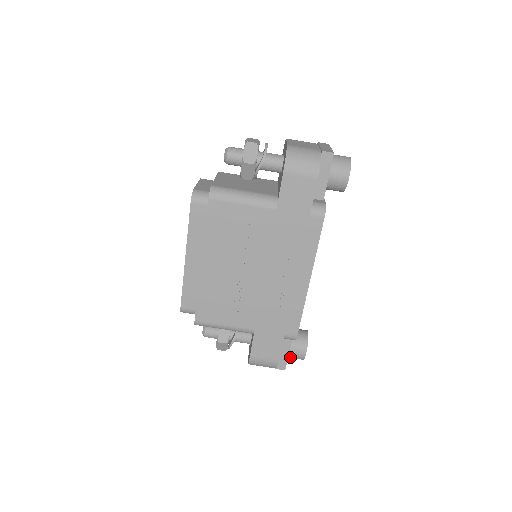
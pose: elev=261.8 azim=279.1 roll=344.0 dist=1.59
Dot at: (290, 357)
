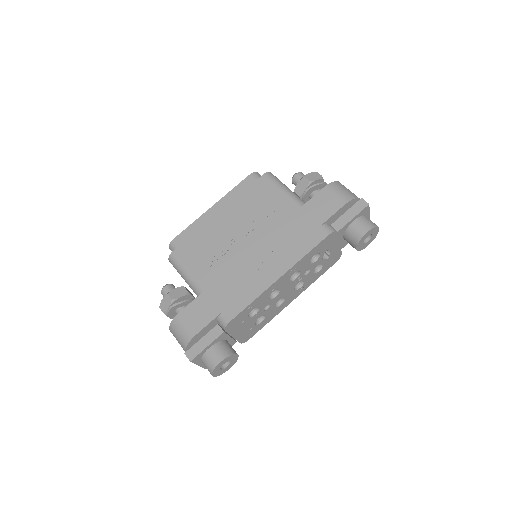
Dot at: (205, 358)
